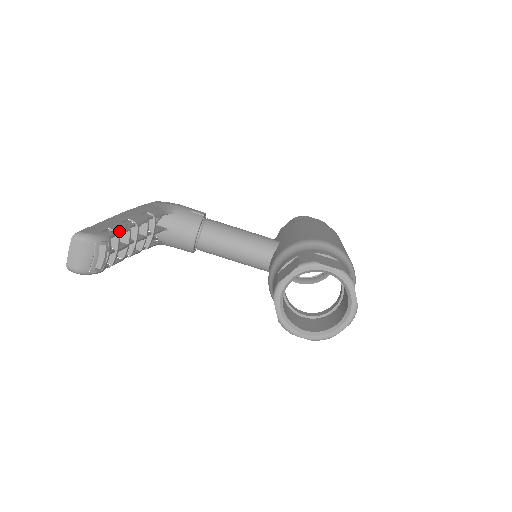
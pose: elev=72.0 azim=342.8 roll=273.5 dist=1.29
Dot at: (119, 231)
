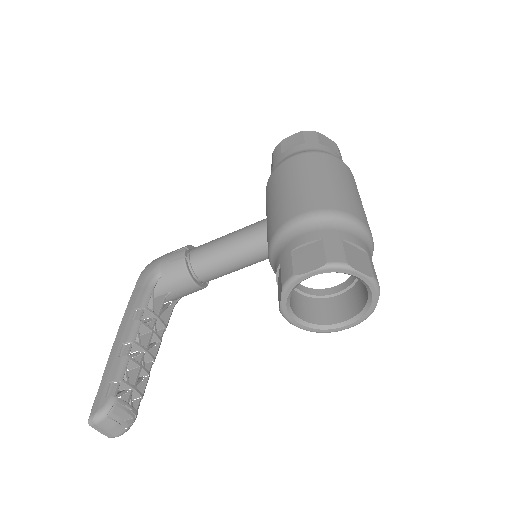
Dot at: (119, 376)
